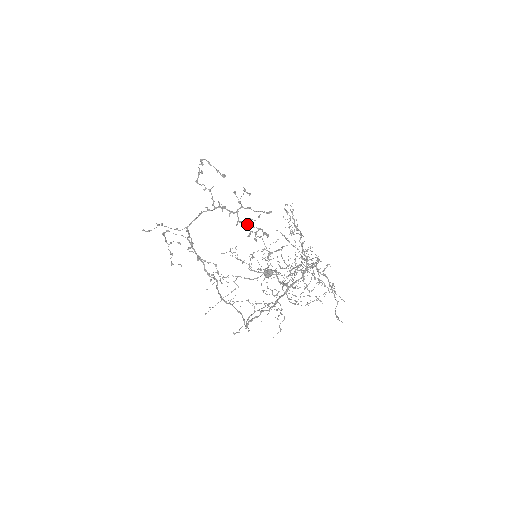
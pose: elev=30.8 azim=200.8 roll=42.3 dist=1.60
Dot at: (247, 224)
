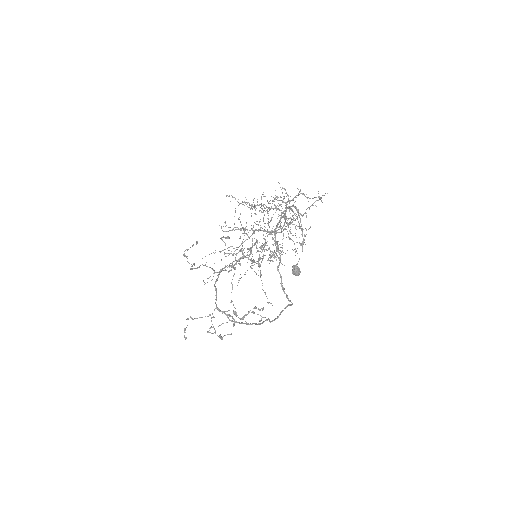
Dot at: (244, 256)
